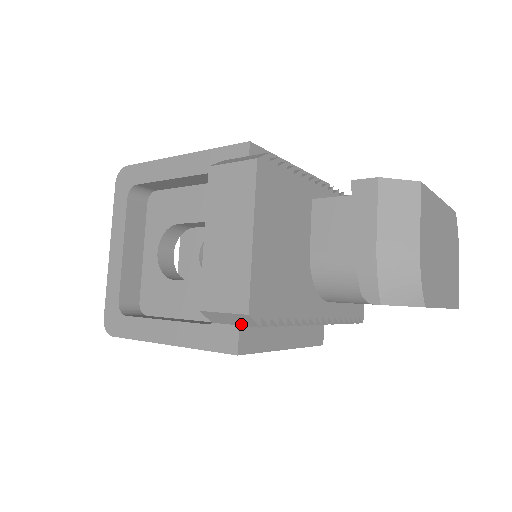
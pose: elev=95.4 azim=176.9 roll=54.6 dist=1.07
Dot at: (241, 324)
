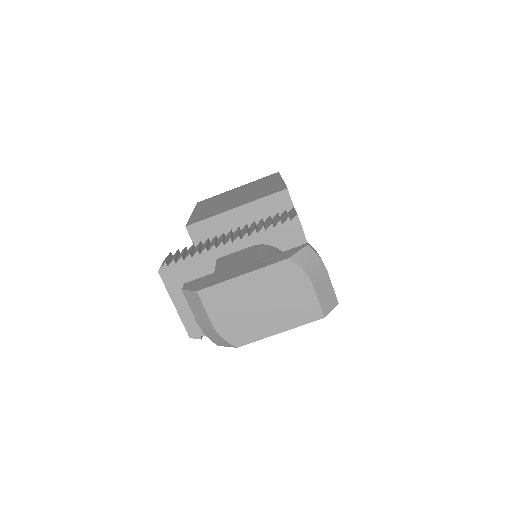
Dot at: occluded
